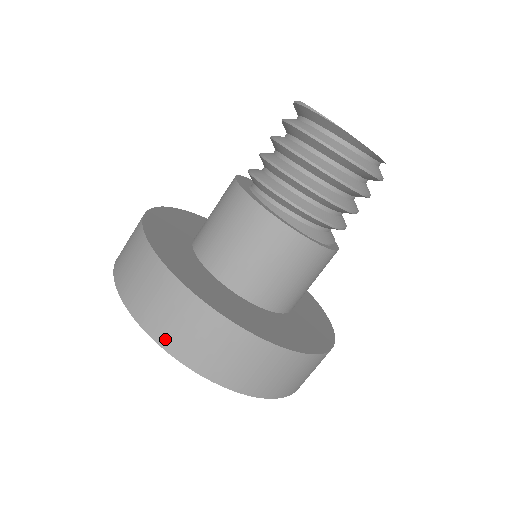
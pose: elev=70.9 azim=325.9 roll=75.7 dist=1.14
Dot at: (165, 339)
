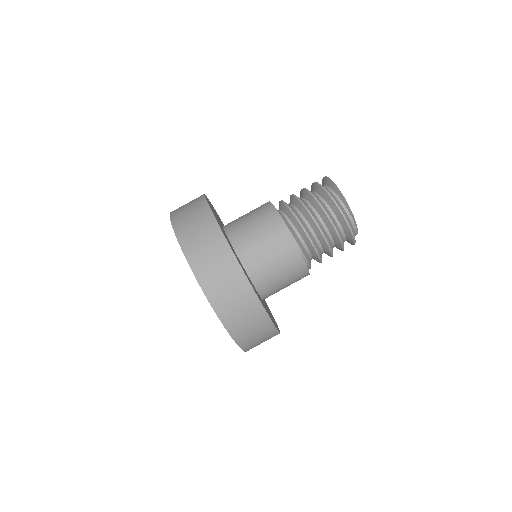
Dot at: (175, 213)
